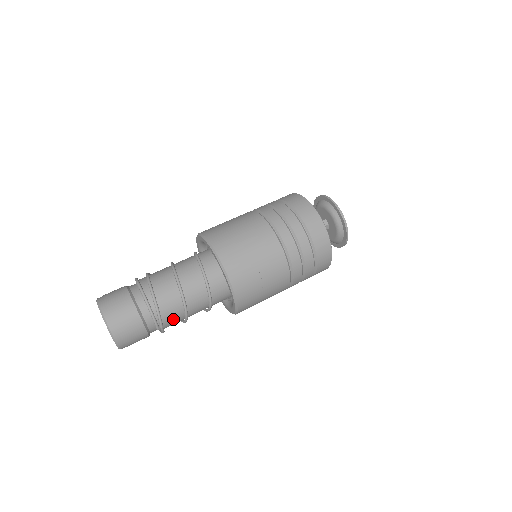
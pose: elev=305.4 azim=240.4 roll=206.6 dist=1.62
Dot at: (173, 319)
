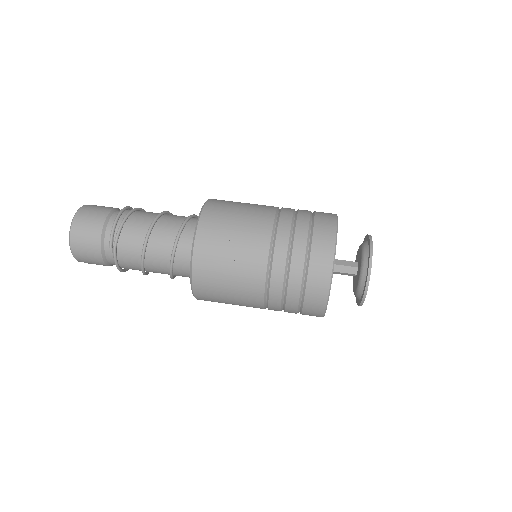
Dot at: (130, 250)
